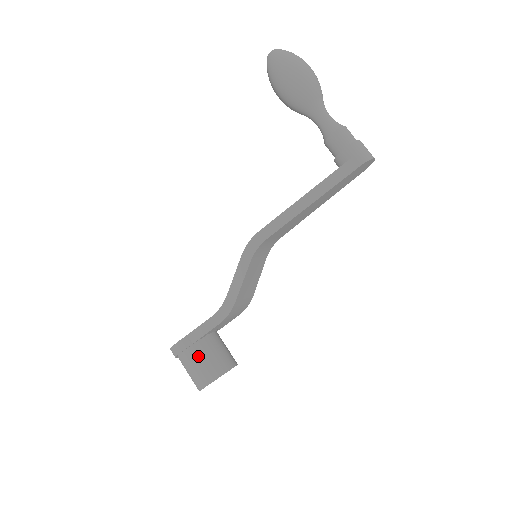
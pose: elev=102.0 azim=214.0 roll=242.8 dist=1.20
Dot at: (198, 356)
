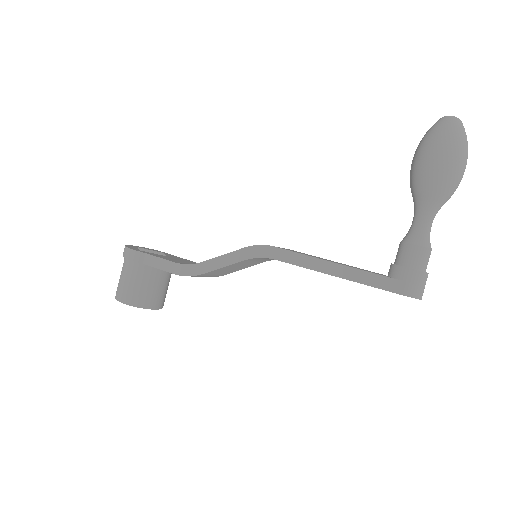
Dot at: (138, 276)
